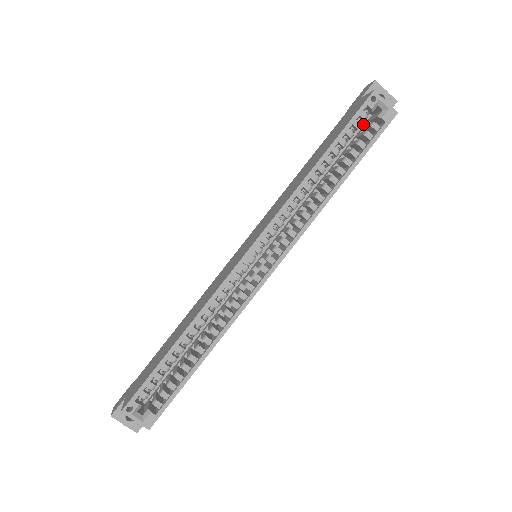
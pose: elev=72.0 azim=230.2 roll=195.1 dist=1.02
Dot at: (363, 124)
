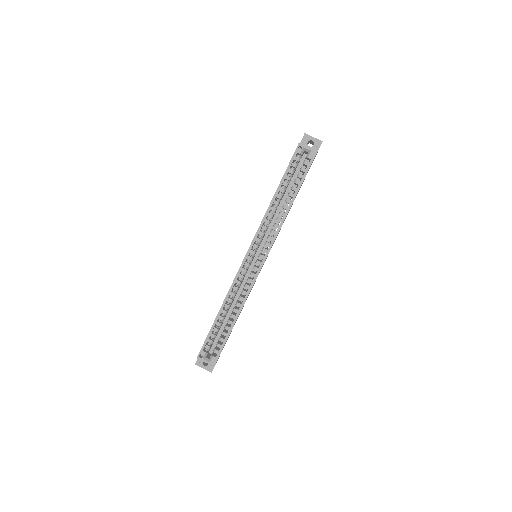
Dot at: (303, 161)
